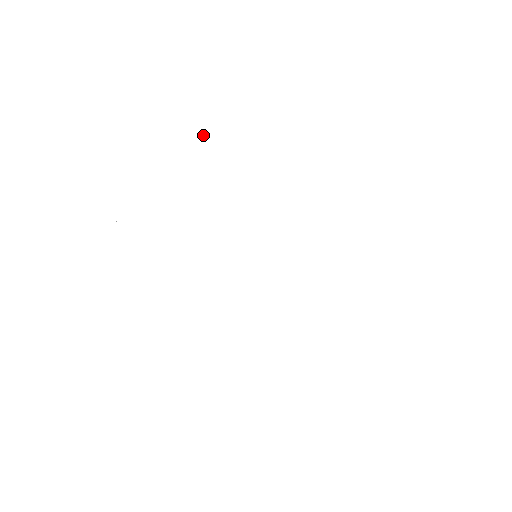
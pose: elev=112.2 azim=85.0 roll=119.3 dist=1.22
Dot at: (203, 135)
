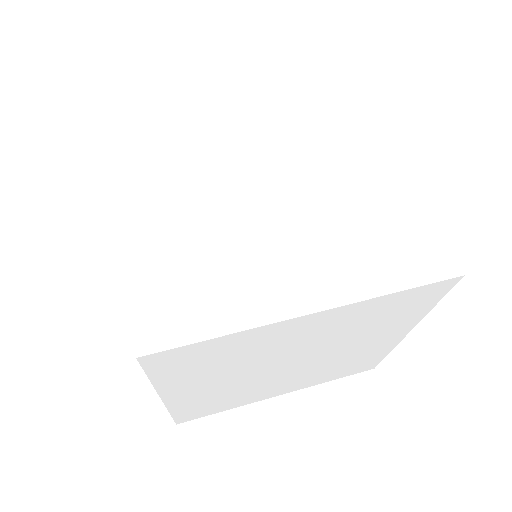
Dot at: (177, 97)
